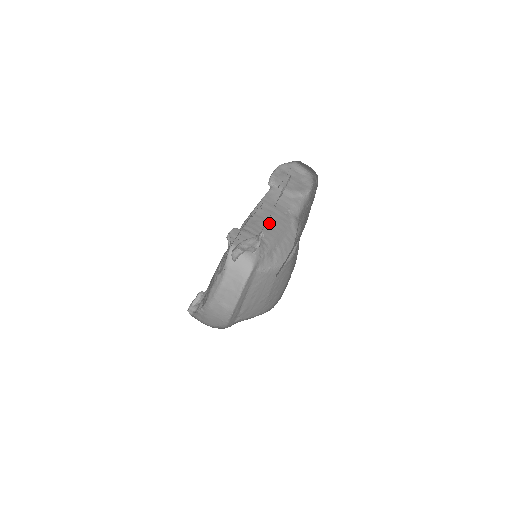
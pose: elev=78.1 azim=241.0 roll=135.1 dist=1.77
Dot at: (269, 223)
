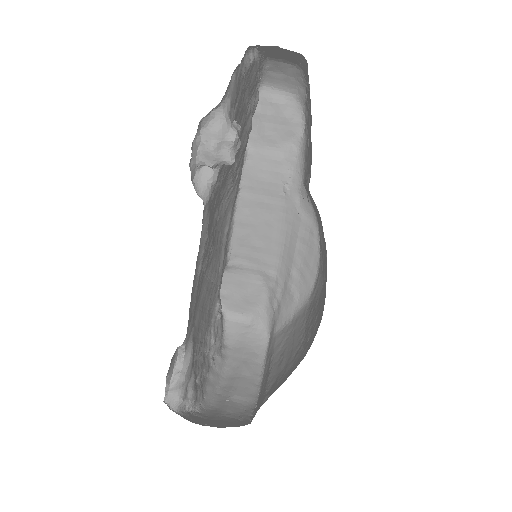
Dot at: (265, 231)
